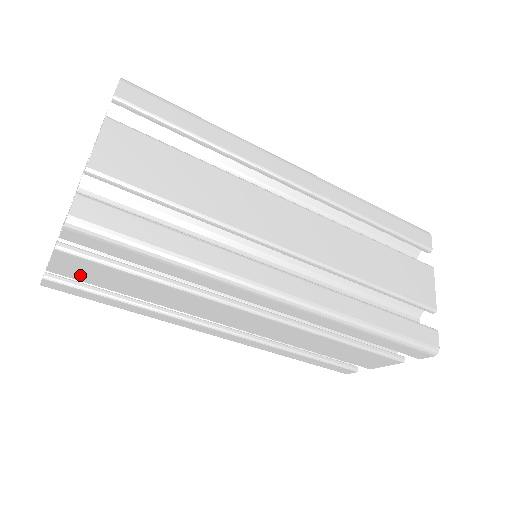
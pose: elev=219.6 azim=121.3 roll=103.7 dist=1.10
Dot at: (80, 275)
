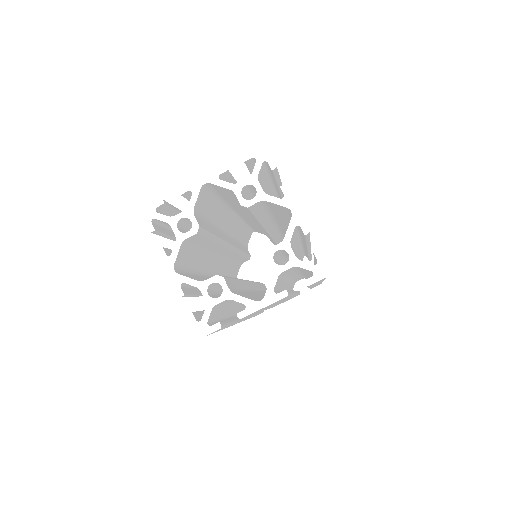
Dot at: occluded
